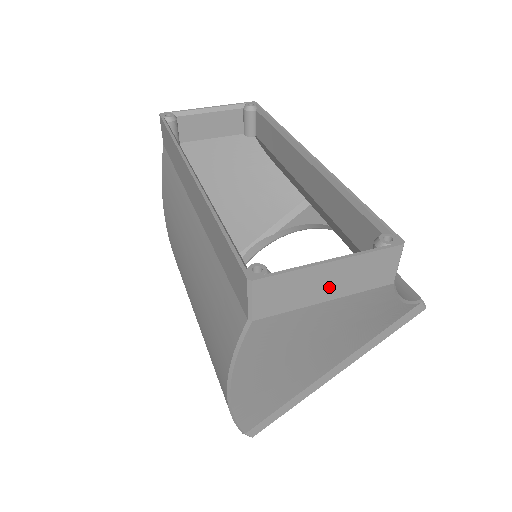
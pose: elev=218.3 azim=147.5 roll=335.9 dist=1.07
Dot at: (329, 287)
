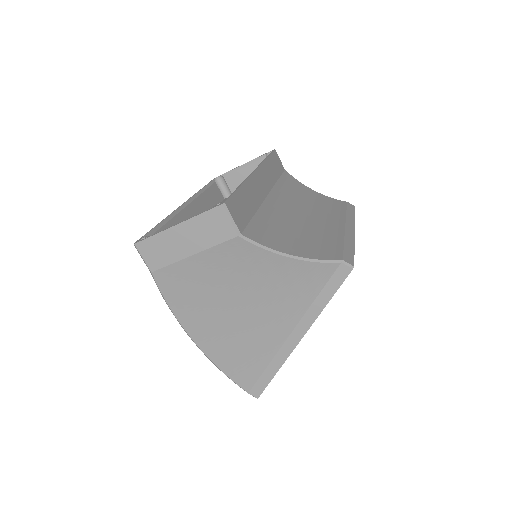
Dot at: (187, 244)
